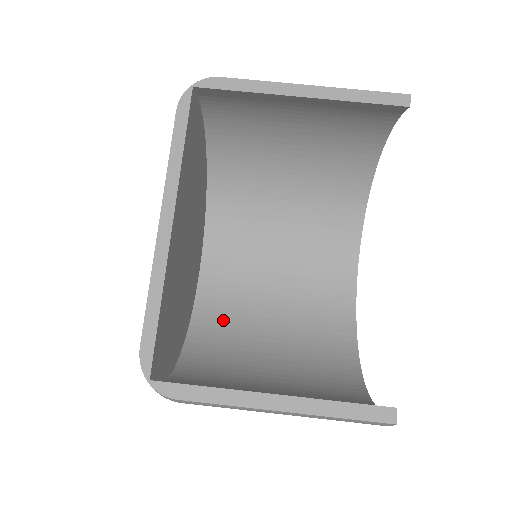
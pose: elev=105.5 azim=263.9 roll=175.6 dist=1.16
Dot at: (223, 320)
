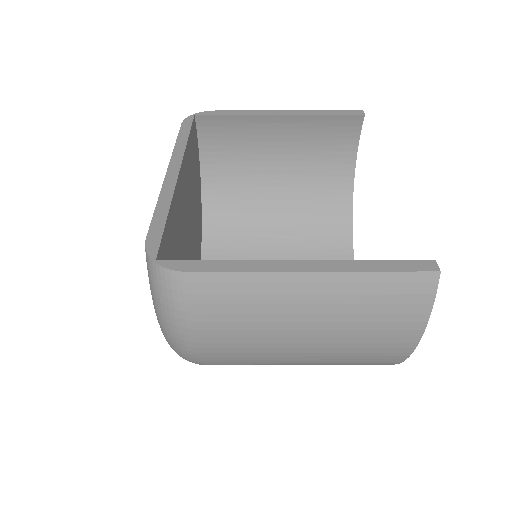
Dot at: occluded
